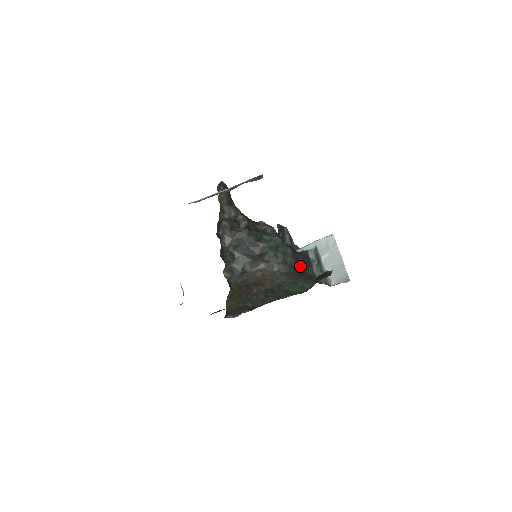
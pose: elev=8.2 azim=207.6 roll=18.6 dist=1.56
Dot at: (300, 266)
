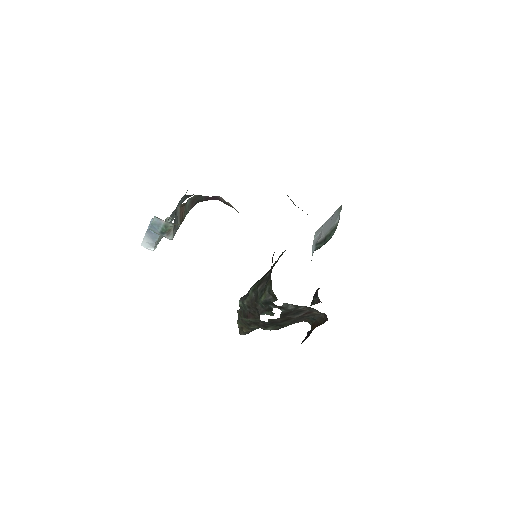
Dot at: occluded
